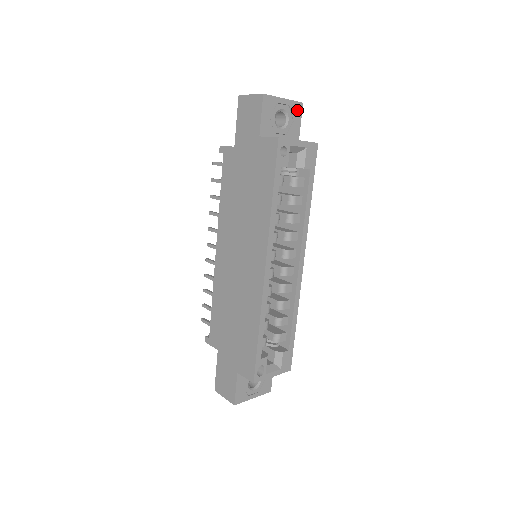
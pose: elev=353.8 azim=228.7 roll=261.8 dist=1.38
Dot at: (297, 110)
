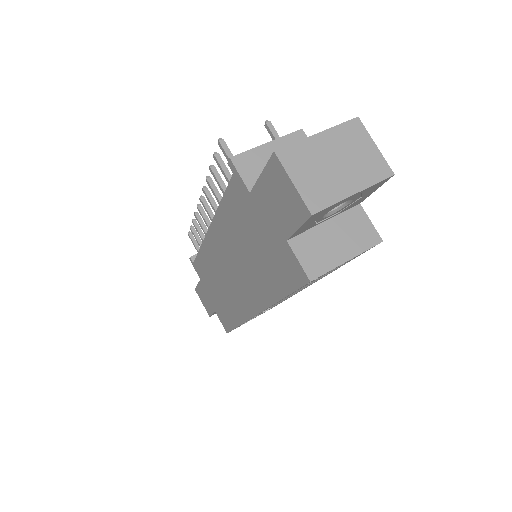
Dot at: (376, 186)
